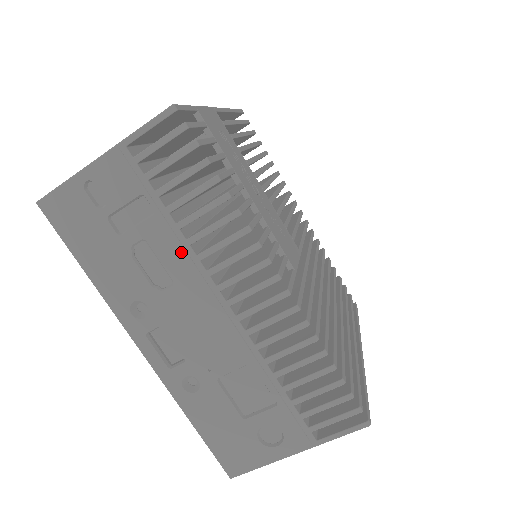
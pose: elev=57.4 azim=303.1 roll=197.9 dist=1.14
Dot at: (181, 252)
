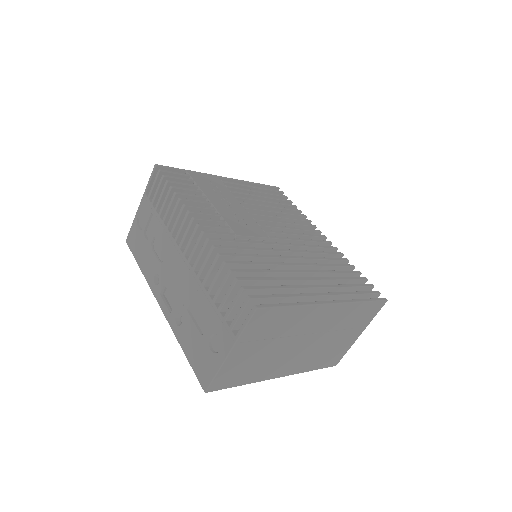
Dot at: (165, 235)
